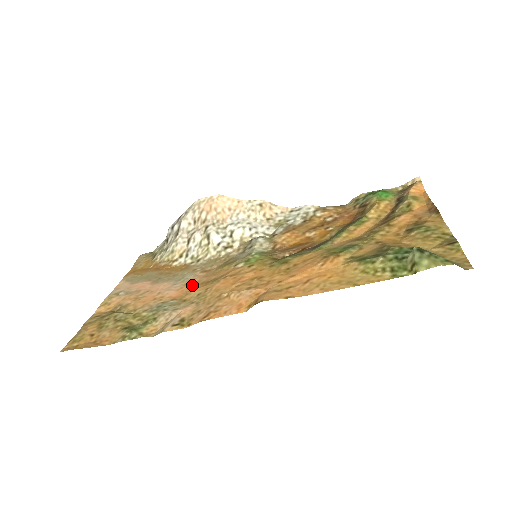
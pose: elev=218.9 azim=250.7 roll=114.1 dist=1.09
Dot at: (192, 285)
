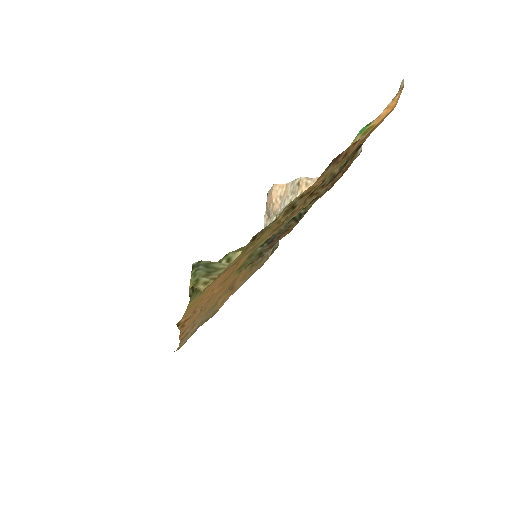
Dot at: (235, 290)
